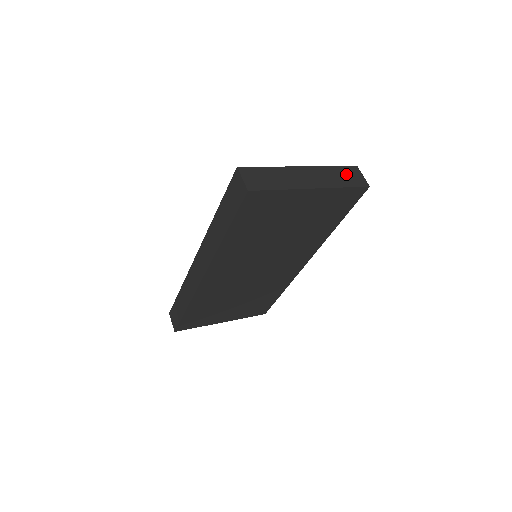
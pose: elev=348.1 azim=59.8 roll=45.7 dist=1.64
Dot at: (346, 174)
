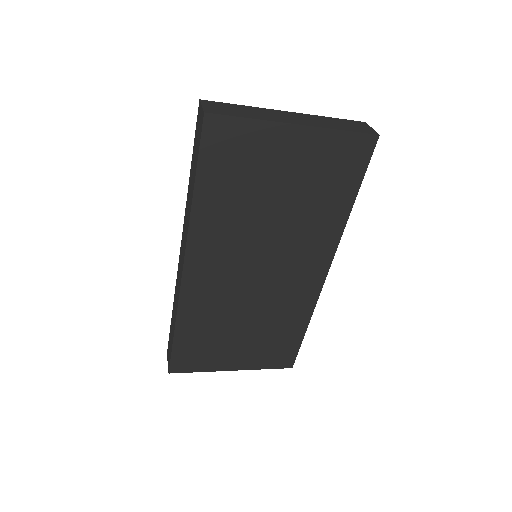
Dot at: (347, 124)
